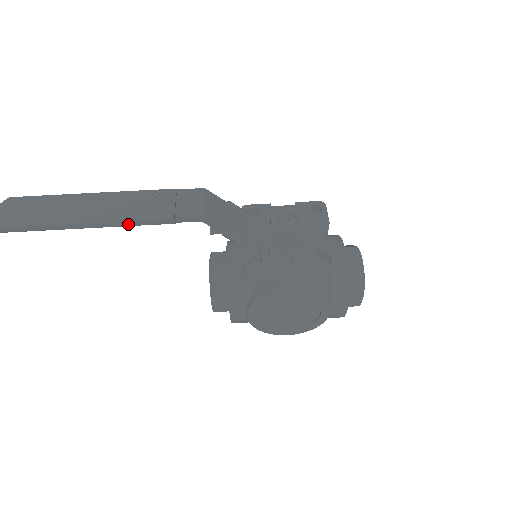
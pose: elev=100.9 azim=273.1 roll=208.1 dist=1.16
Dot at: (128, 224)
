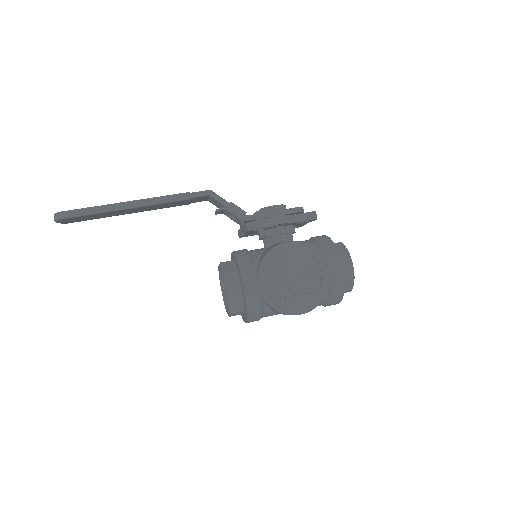
Dot at: (156, 201)
